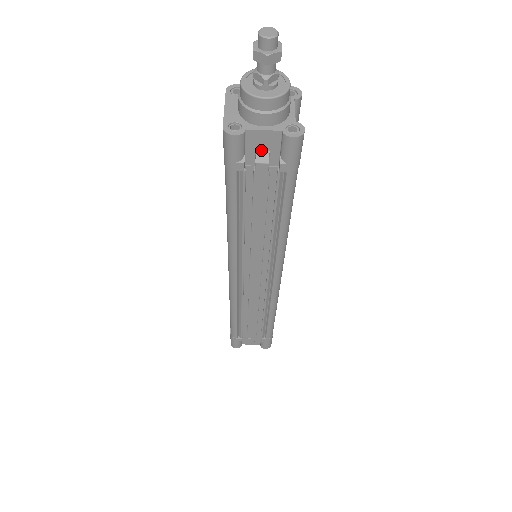
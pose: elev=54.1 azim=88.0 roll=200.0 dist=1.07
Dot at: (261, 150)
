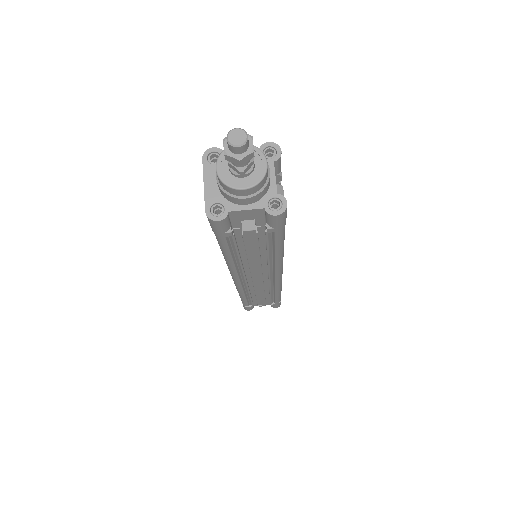
Dot at: (246, 219)
